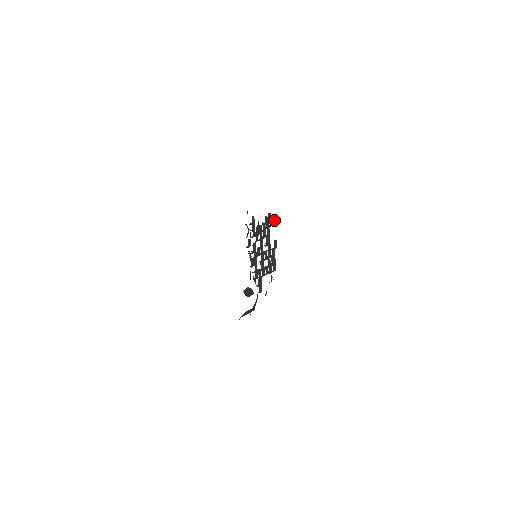
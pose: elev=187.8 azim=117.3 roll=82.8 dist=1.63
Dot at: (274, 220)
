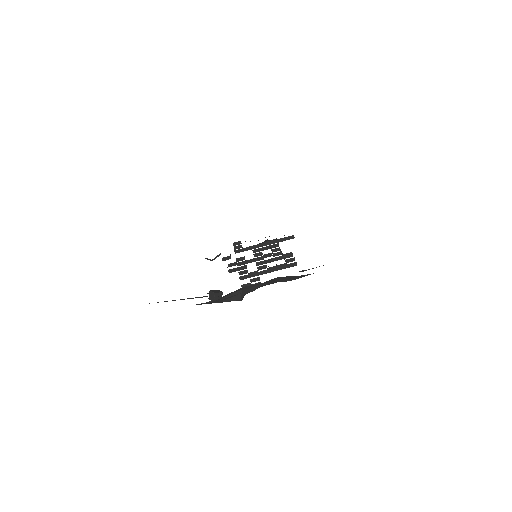
Dot at: occluded
